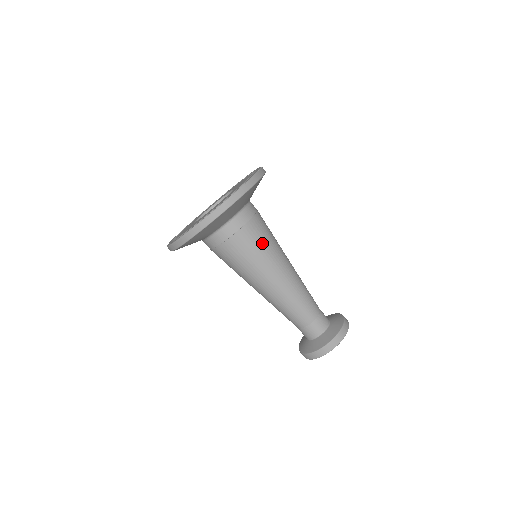
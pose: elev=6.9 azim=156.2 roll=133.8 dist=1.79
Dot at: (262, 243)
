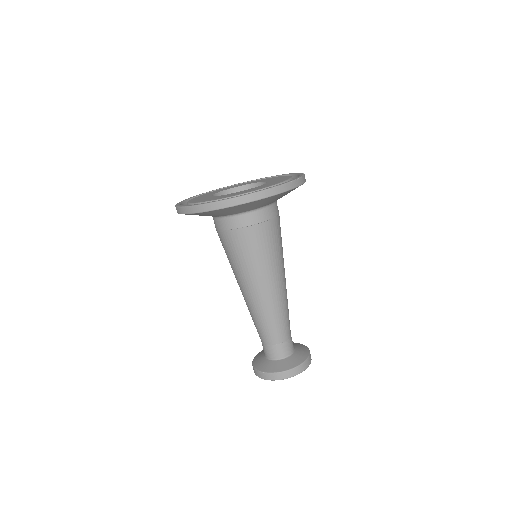
Dot at: (281, 240)
